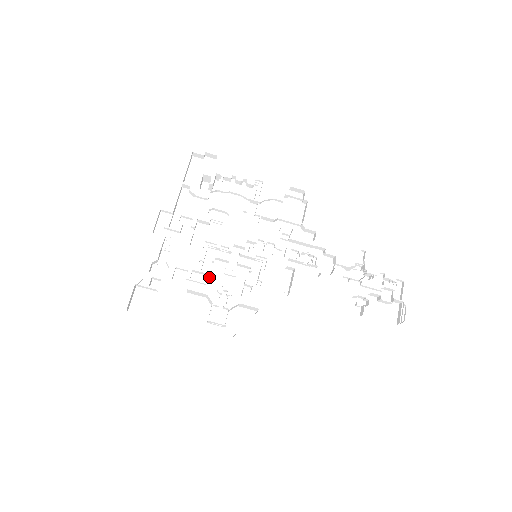
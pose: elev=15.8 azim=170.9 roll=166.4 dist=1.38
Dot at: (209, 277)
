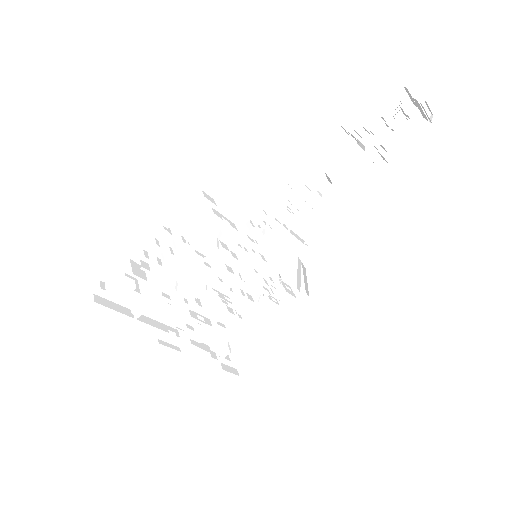
Dot at: occluded
